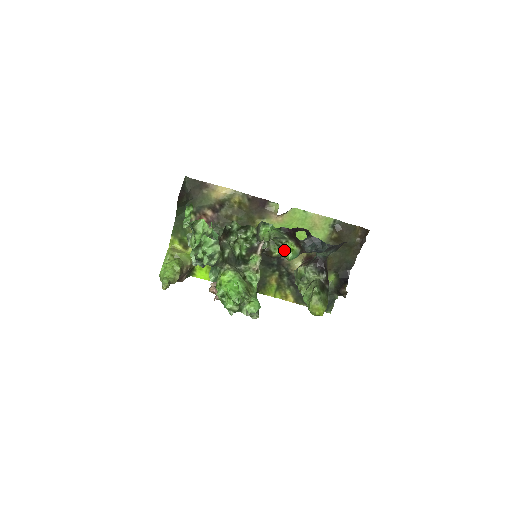
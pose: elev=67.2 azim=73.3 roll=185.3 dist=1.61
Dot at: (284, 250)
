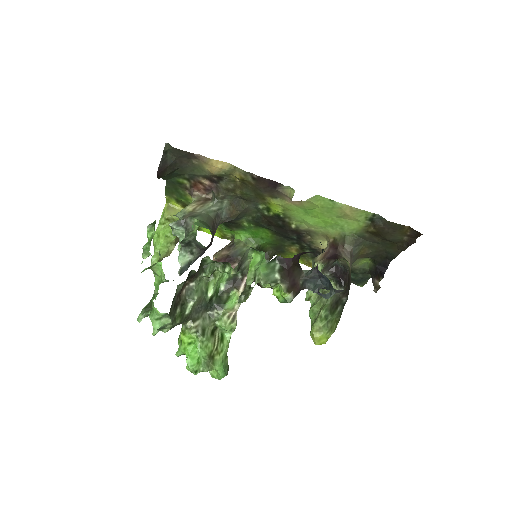
Dot at: (274, 292)
